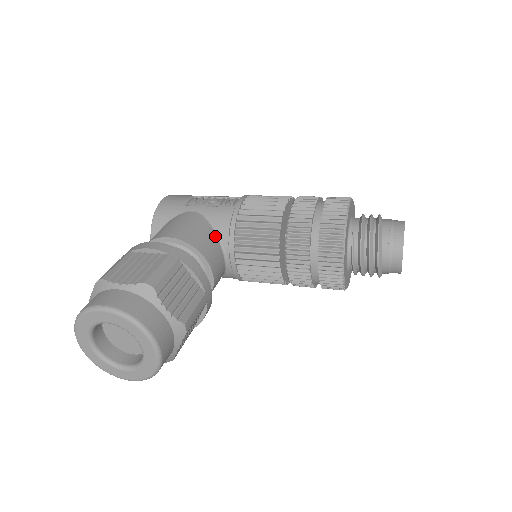
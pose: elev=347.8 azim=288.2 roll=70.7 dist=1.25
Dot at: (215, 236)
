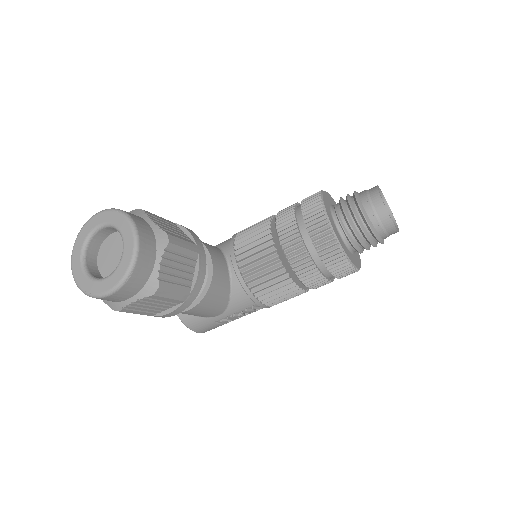
Dot at: (218, 249)
